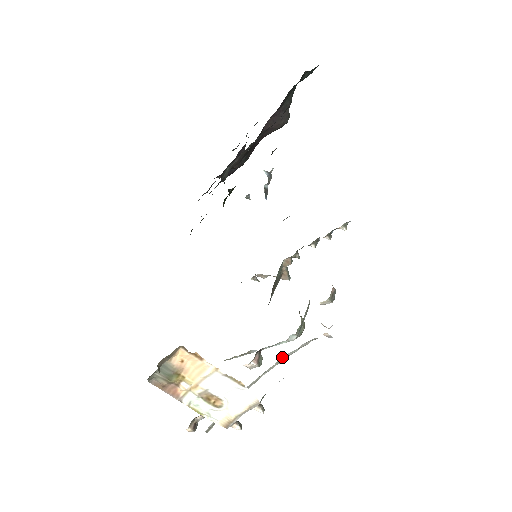
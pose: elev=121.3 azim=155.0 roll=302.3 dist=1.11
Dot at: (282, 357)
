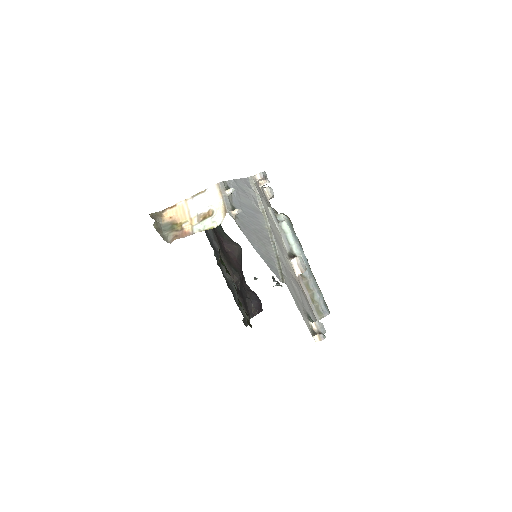
Dot at: (259, 207)
